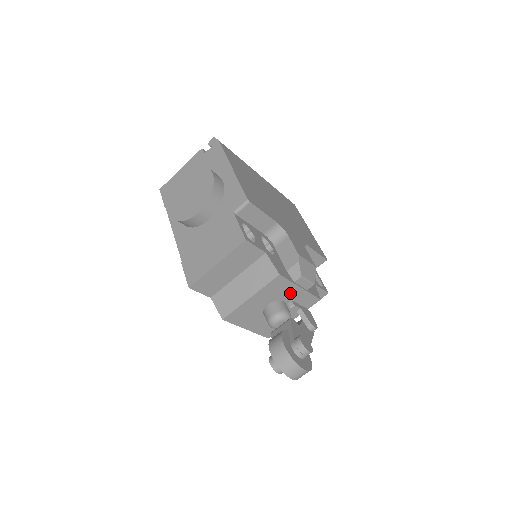
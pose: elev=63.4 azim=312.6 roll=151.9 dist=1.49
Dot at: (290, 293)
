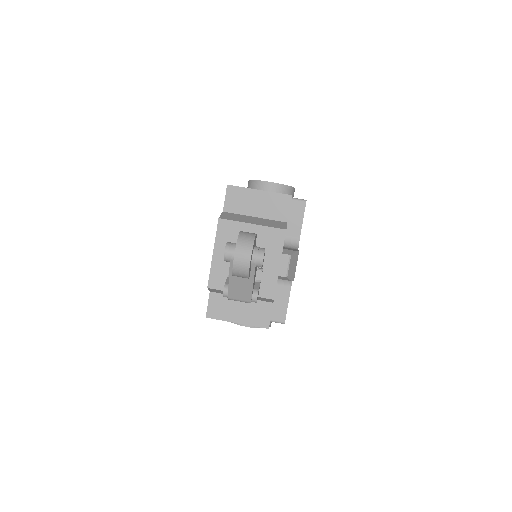
Dot at: (270, 259)
